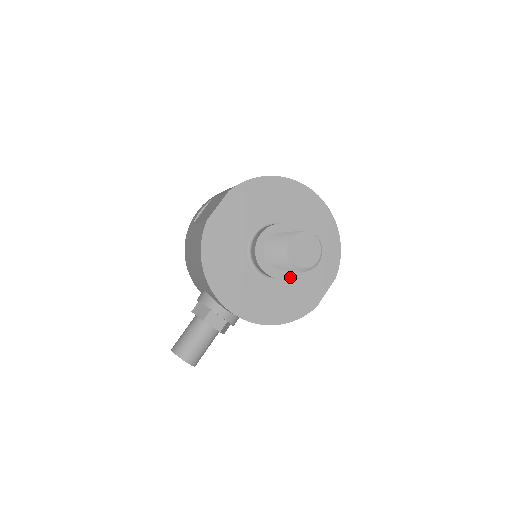
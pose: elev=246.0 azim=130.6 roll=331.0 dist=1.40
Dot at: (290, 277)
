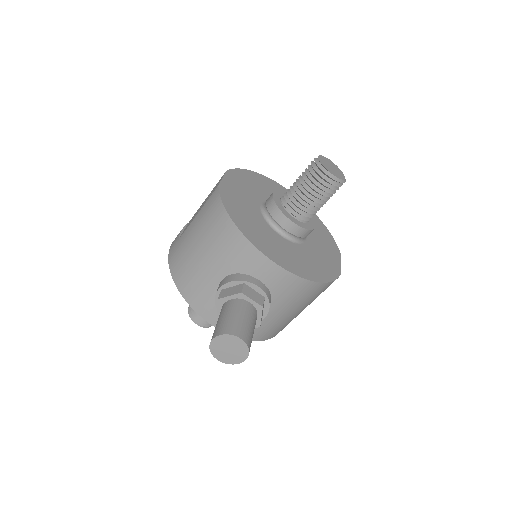
Dot at: (307, 245)
